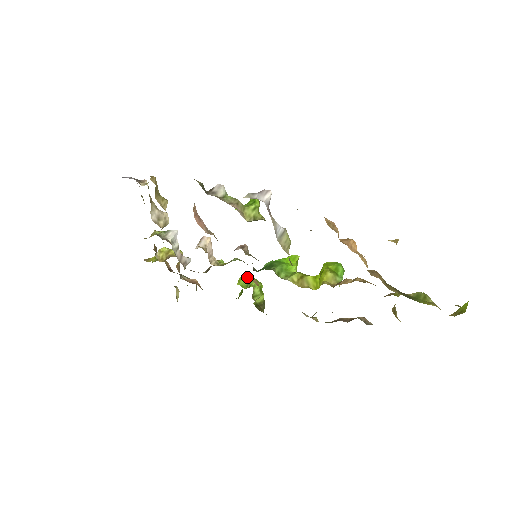
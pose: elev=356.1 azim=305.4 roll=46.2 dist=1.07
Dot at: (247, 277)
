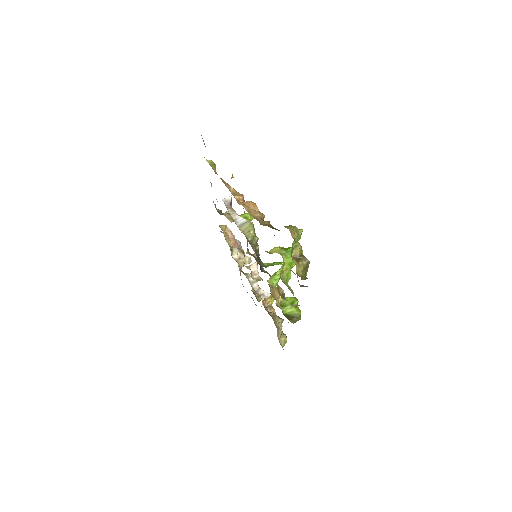
Dot at: occluded
